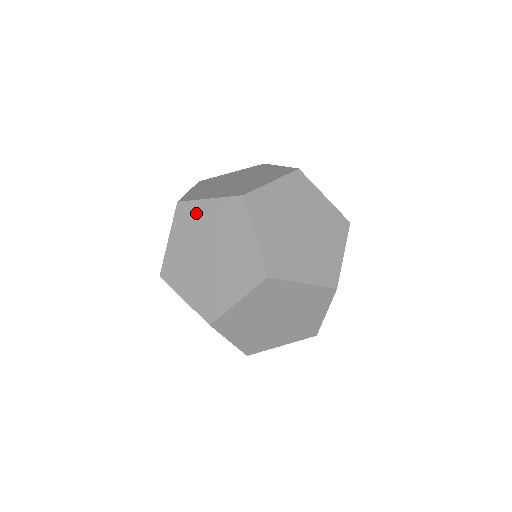
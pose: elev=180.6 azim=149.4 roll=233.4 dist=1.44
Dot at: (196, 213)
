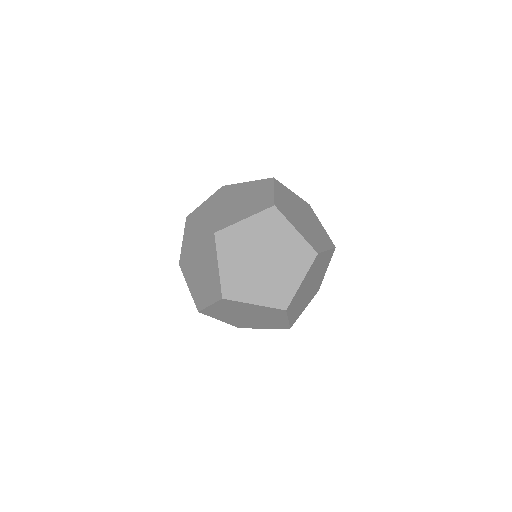
Dot at: (194, 231)
